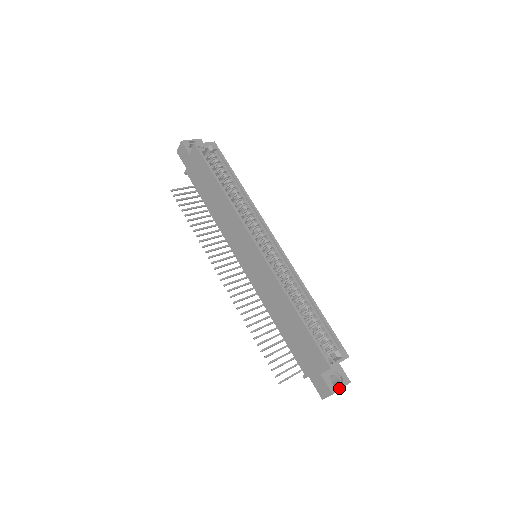
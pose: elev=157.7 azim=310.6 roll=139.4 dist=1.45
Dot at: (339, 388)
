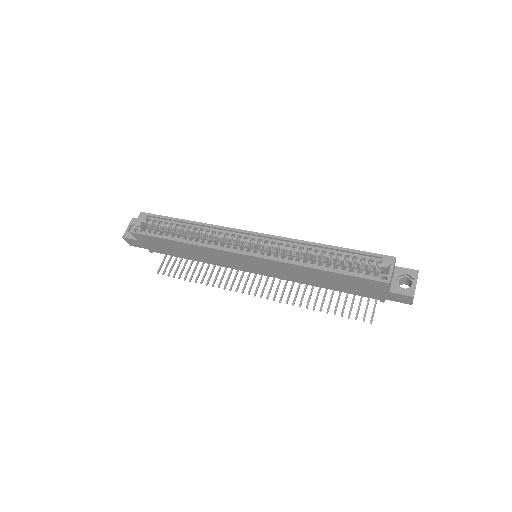
Dot at: (414, 286)
